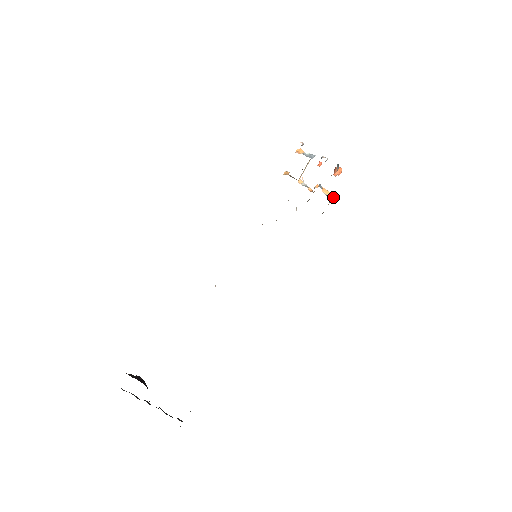
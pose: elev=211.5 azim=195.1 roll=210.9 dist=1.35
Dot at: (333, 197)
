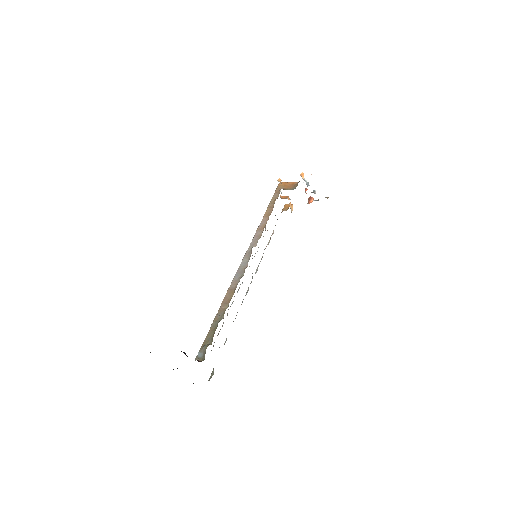
Dot at: (292, 210)
